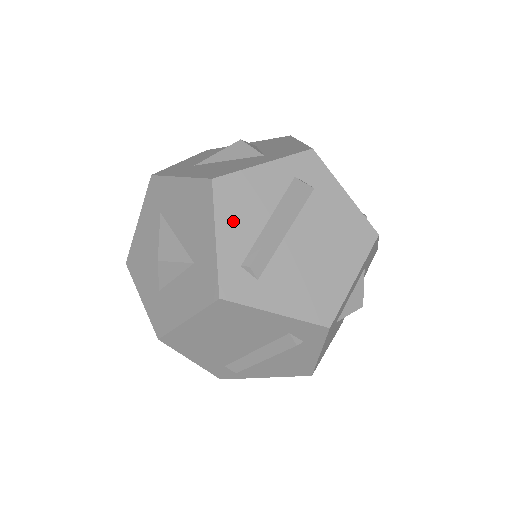
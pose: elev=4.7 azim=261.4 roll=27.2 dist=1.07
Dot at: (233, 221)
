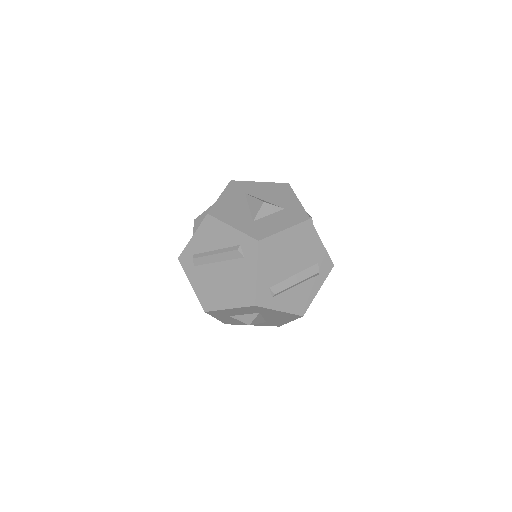
Dot at: occluded
